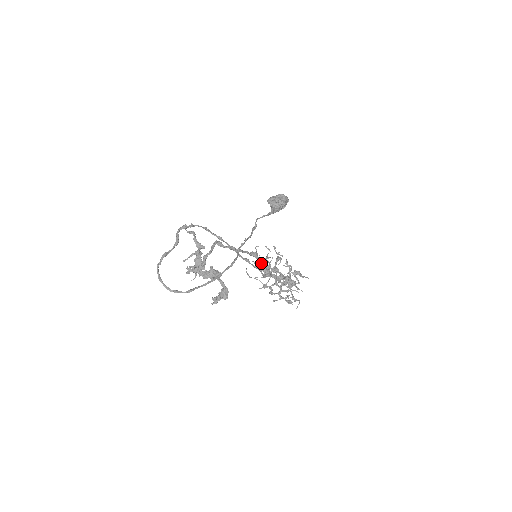
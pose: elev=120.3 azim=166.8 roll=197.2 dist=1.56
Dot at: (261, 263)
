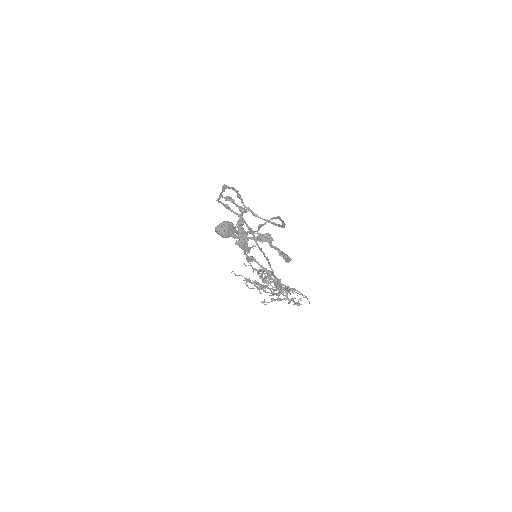
Dot at: (261, 265)
